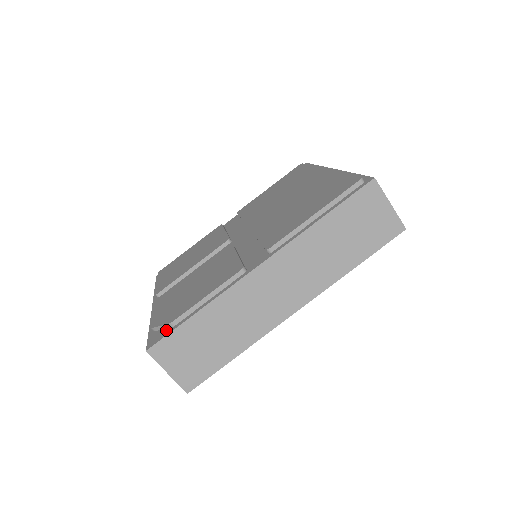
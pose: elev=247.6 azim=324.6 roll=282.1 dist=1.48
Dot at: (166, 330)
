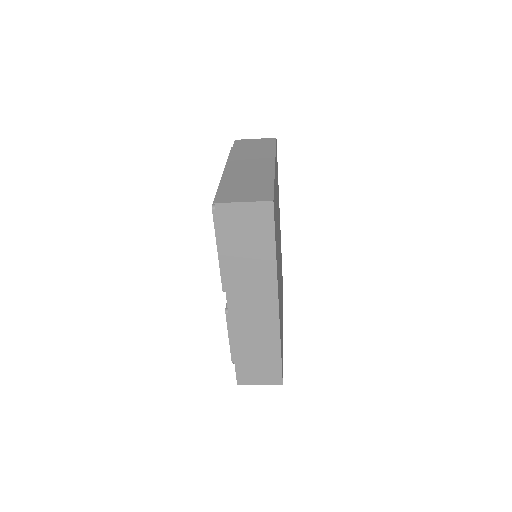
Dot at: occluded
